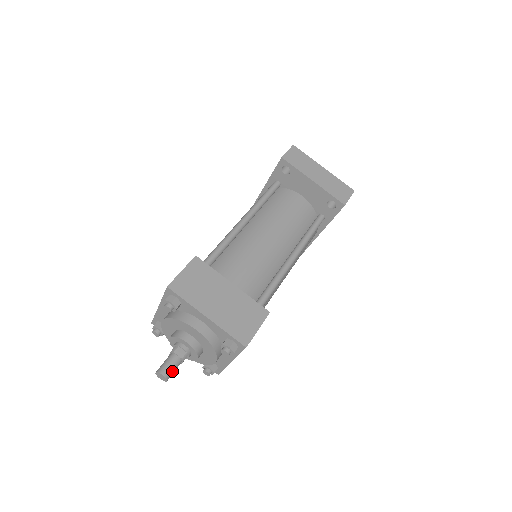
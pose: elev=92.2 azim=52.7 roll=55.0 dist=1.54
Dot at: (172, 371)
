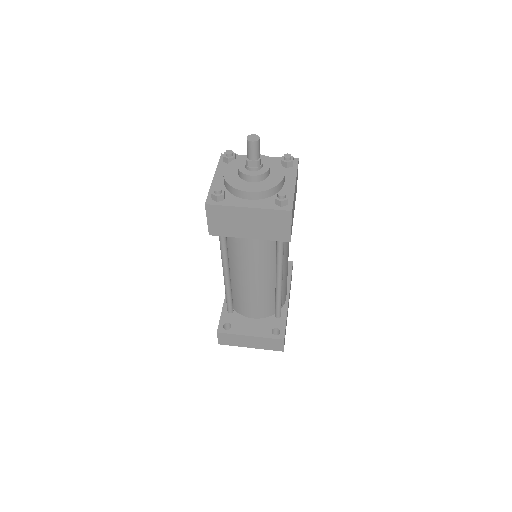
Dot at: occluded
